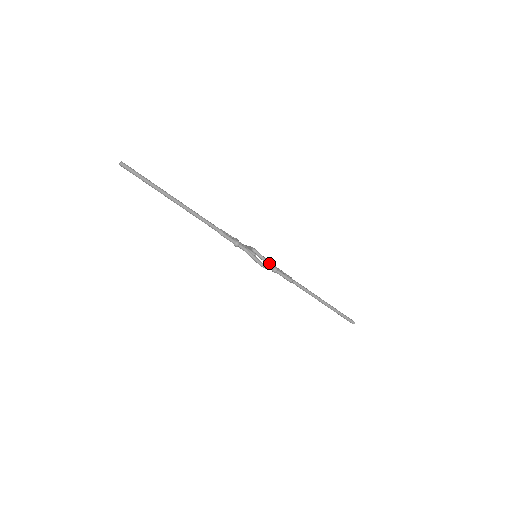
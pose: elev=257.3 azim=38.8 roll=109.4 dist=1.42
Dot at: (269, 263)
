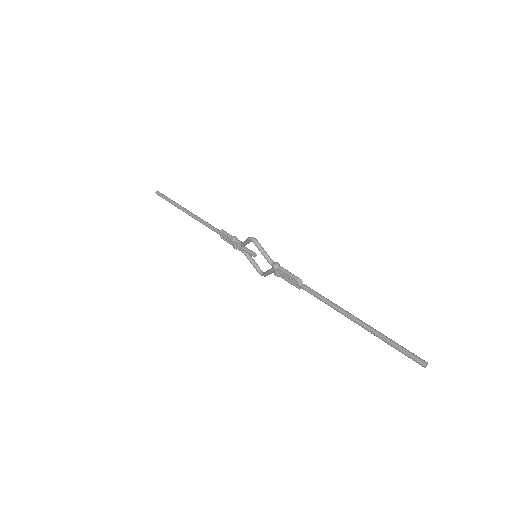
Dot at: occluded
